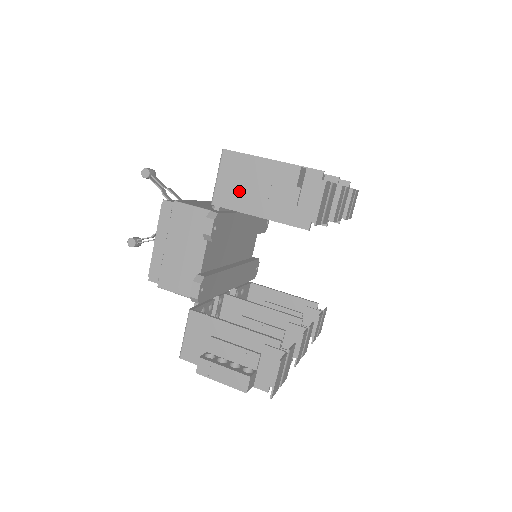
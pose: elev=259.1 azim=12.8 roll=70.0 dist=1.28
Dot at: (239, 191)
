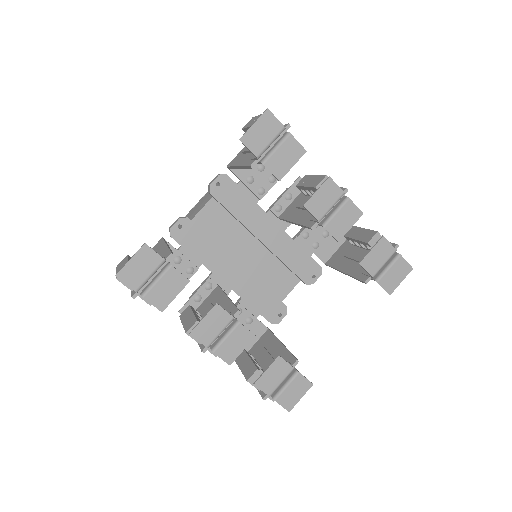
Dot at: (243, 153)
